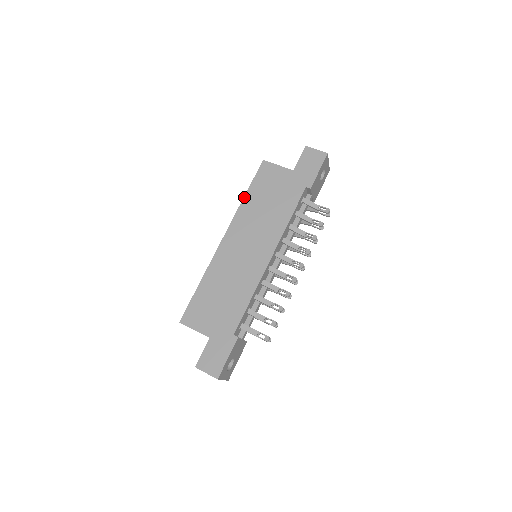
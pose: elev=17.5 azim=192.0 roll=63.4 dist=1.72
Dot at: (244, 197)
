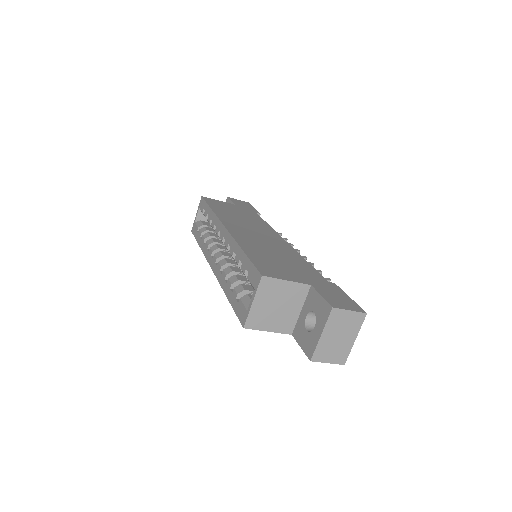
Dot at: (212, 209)
